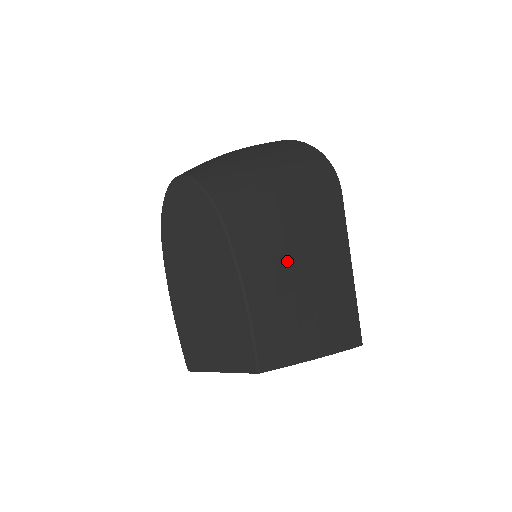
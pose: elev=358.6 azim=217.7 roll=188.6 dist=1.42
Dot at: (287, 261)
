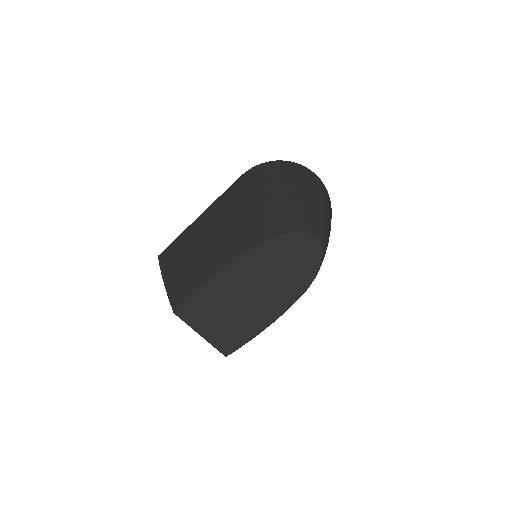
Dot at: occluded
